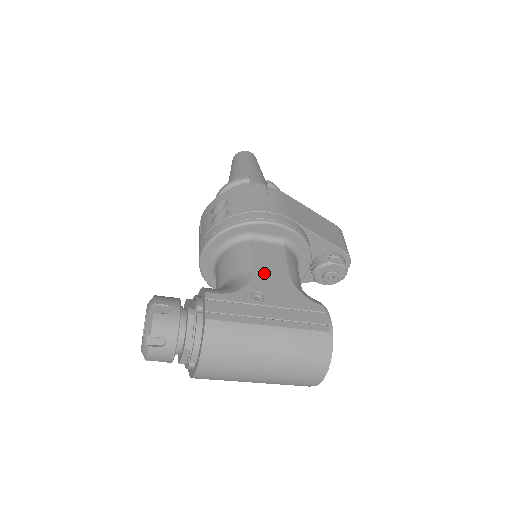
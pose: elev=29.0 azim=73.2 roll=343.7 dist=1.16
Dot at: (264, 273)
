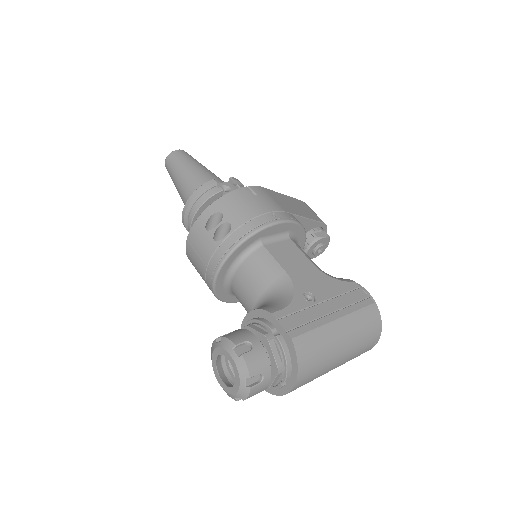
Dot at: (297, 272)
